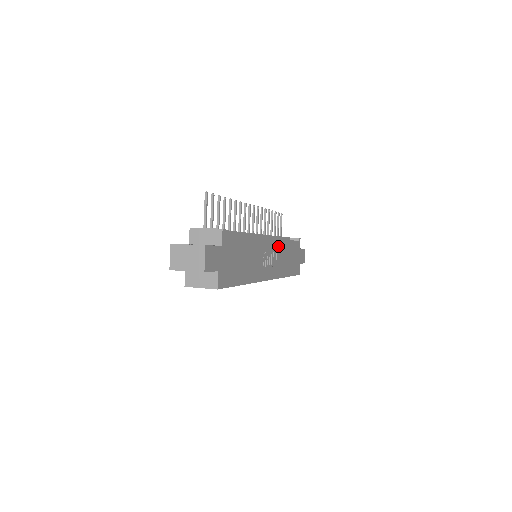
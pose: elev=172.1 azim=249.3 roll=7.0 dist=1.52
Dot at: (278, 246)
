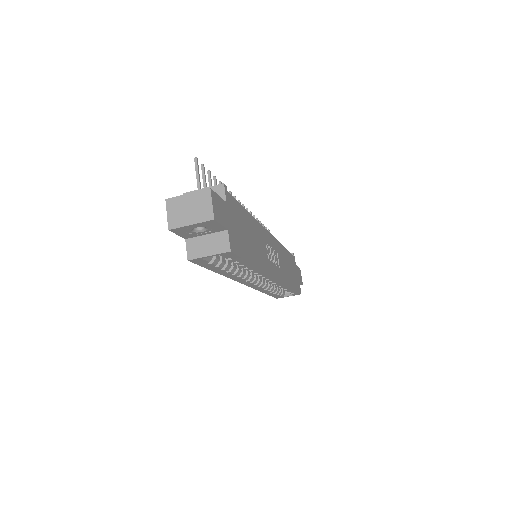
Dot at: (277, 247)
